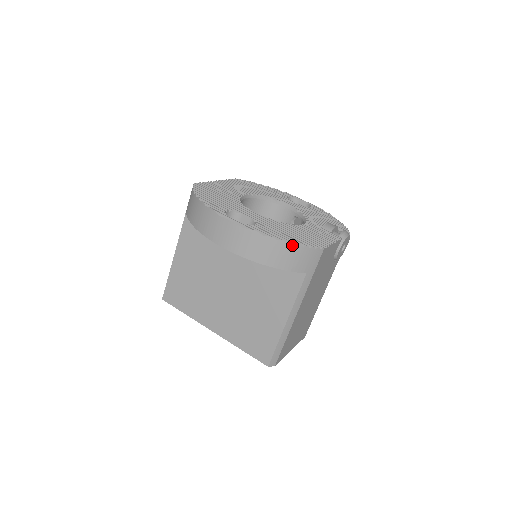
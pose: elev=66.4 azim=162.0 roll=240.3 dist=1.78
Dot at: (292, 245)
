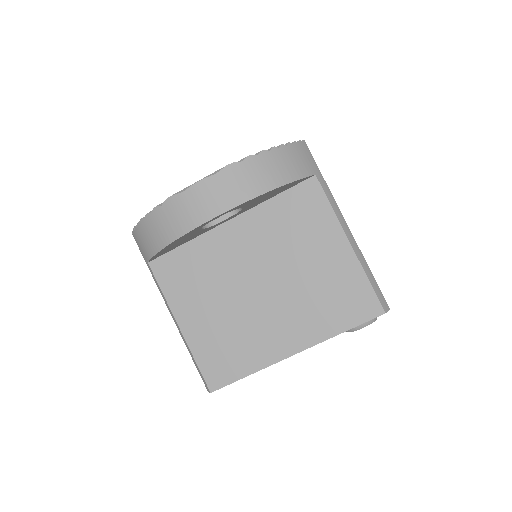
Dot at: (276, 150)
